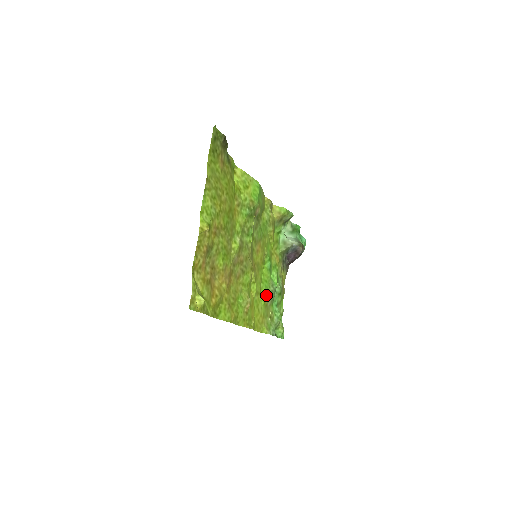
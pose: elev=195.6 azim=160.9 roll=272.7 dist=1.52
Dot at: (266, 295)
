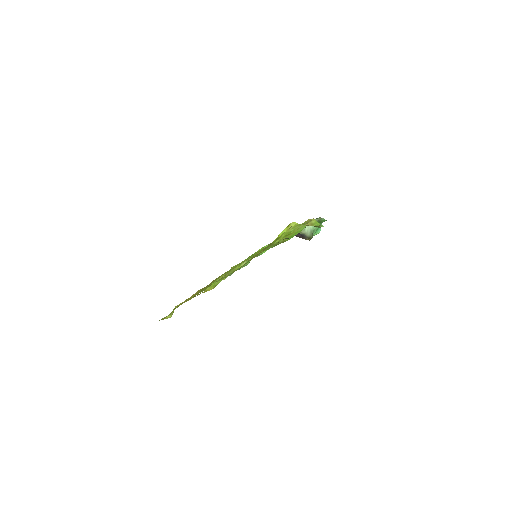
Dot at: occluded
